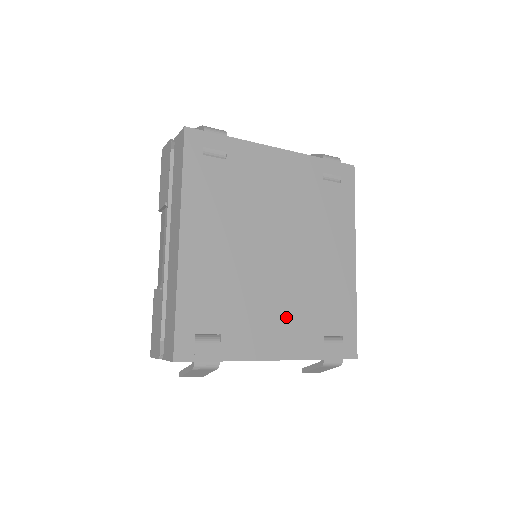
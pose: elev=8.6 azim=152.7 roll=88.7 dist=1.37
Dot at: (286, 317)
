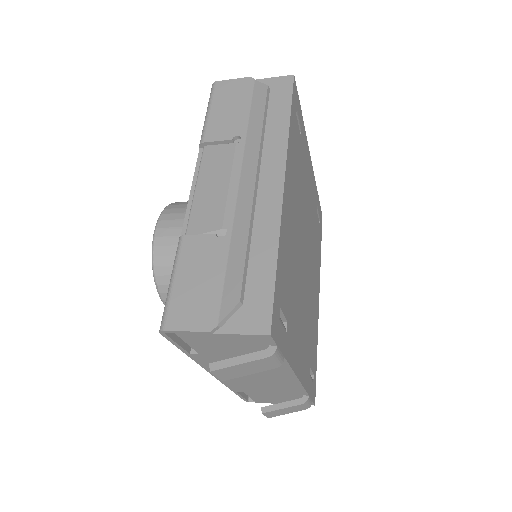
Dot at: (303, 332)
